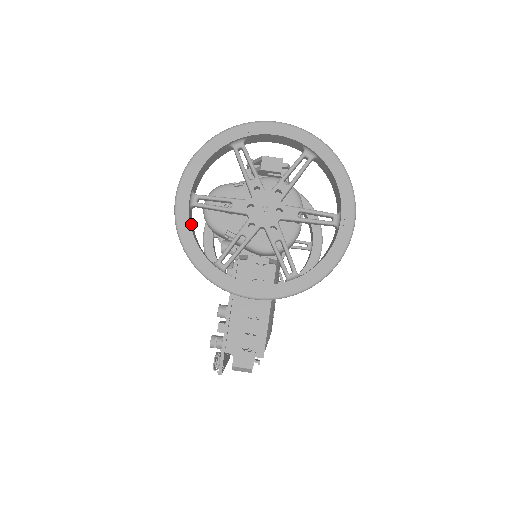
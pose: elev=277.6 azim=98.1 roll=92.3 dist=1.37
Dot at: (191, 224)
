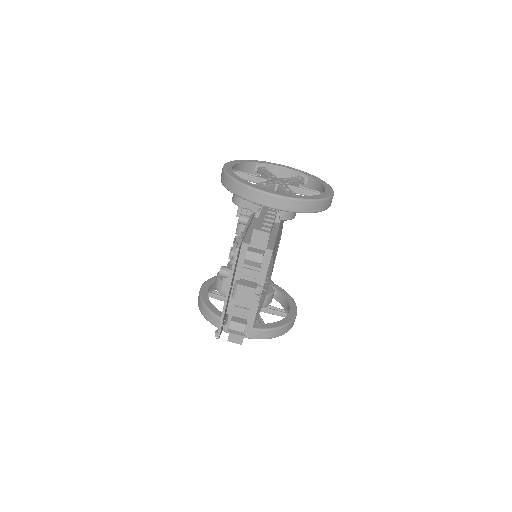
Dot at: occluded
